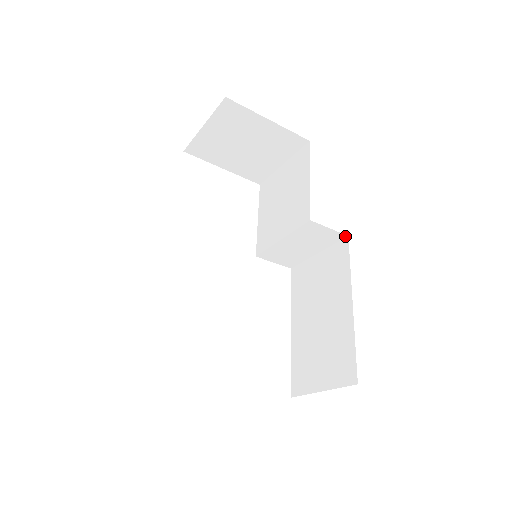
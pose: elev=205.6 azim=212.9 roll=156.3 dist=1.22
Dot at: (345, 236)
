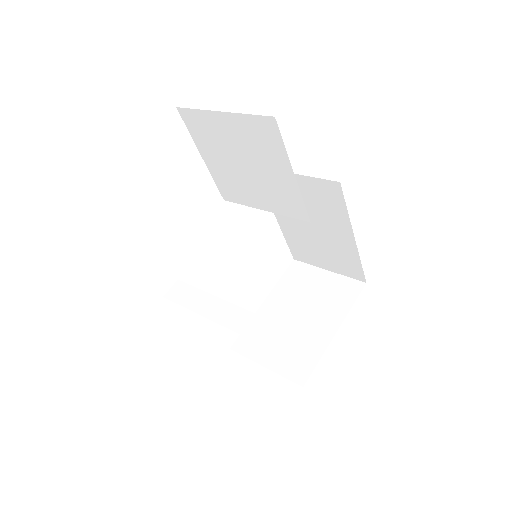
Dot at: (336, 183)
